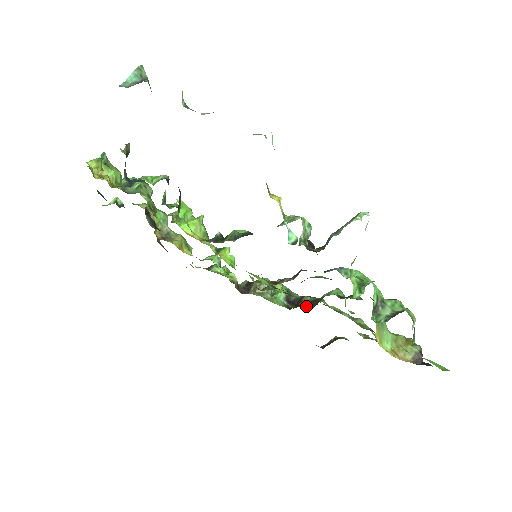
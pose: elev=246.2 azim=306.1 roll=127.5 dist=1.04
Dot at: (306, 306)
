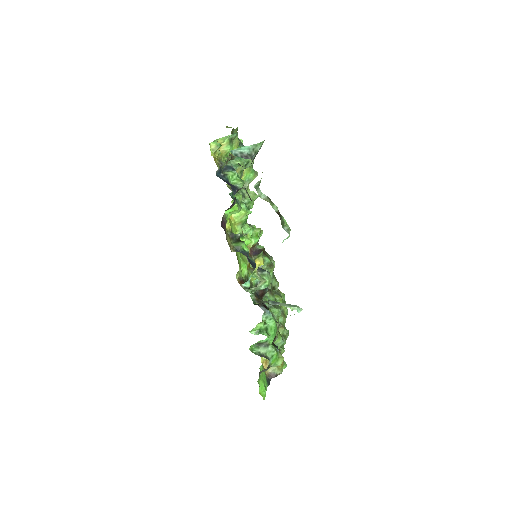
Dot at: occluded
